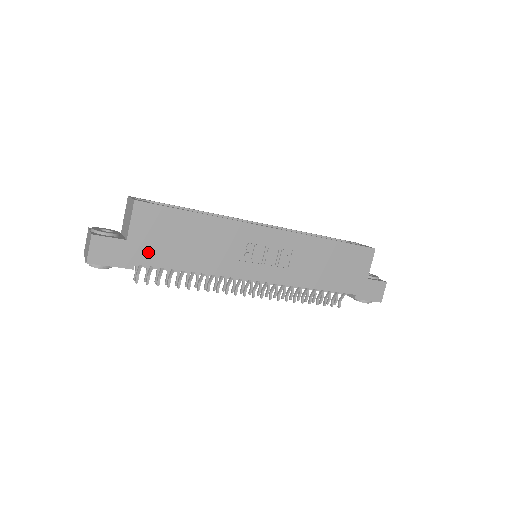
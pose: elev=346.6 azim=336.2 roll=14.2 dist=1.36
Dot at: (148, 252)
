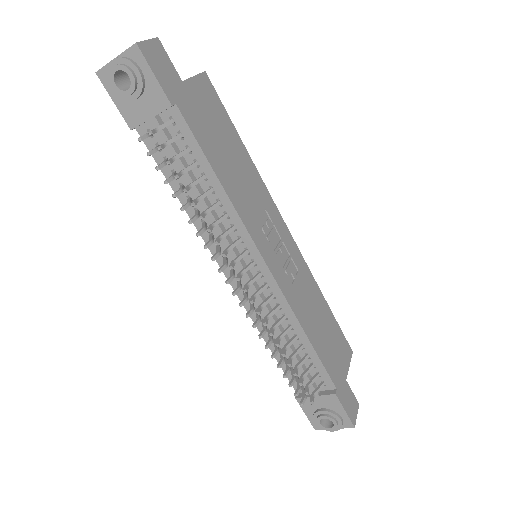
Dot at: (193, 113)
